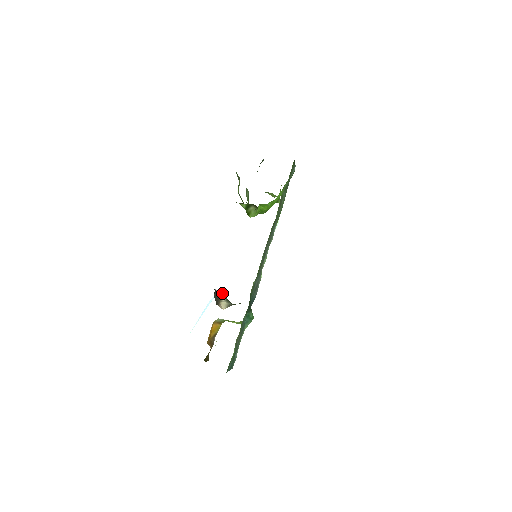
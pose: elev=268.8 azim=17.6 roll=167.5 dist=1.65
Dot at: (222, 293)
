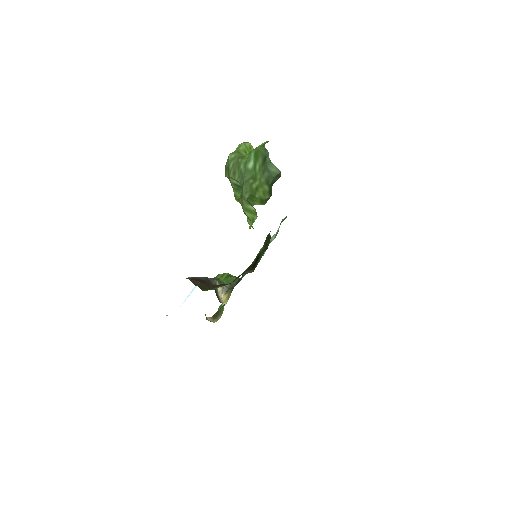
Dot at: (215, 282)
